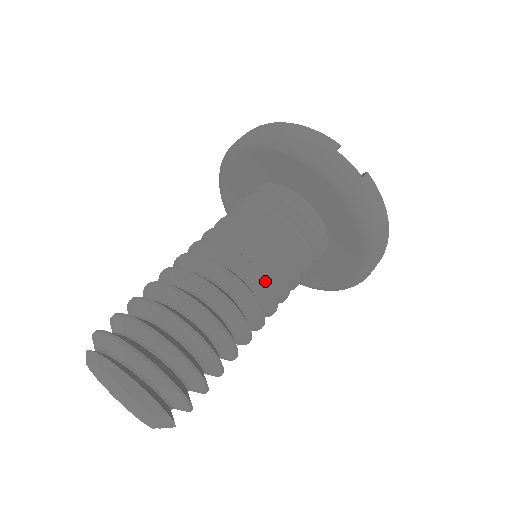
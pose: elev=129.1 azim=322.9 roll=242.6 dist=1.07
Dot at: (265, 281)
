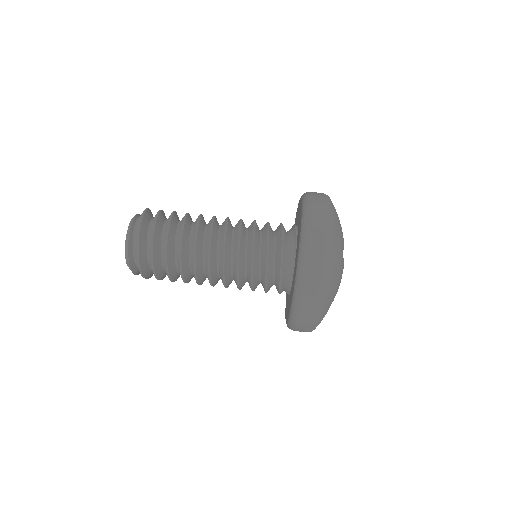
Dot at: occluded
